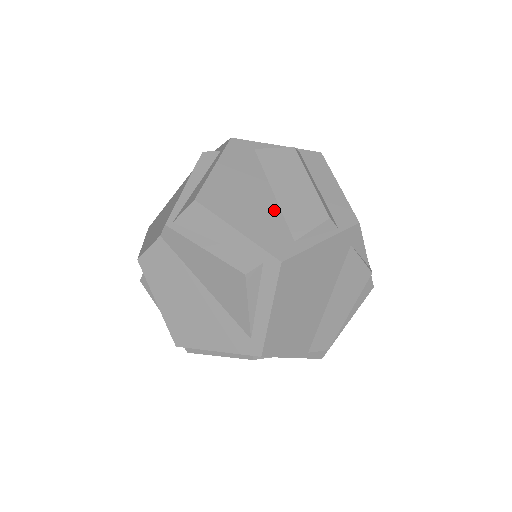
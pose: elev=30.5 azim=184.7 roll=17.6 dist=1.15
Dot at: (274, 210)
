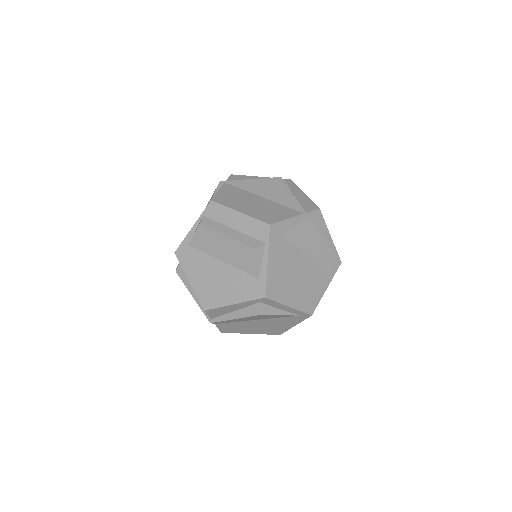
Dot at: (233, 272)
